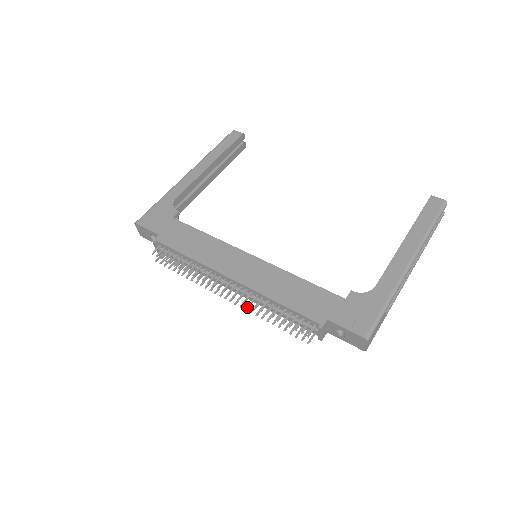
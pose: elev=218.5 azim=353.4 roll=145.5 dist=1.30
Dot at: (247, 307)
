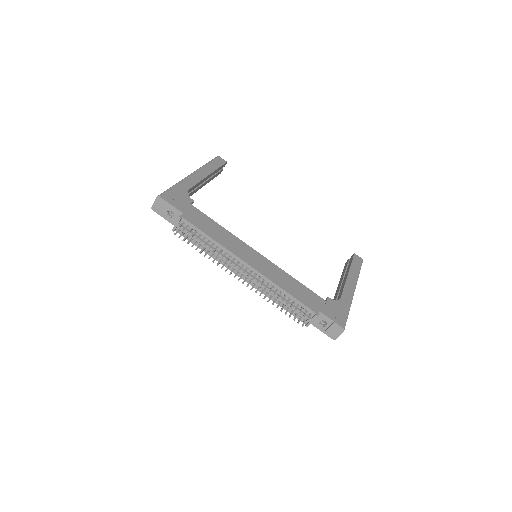
Dot at: (256, 291)
